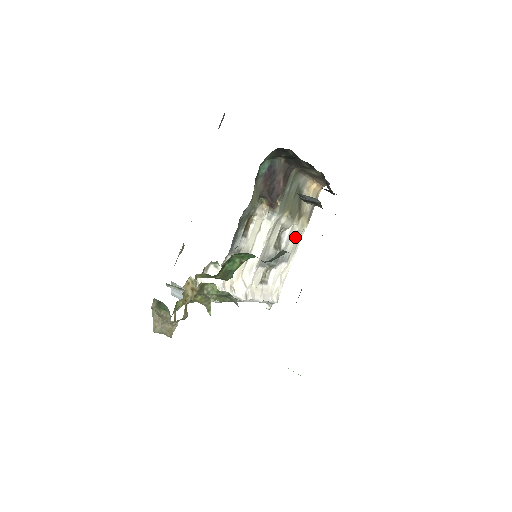
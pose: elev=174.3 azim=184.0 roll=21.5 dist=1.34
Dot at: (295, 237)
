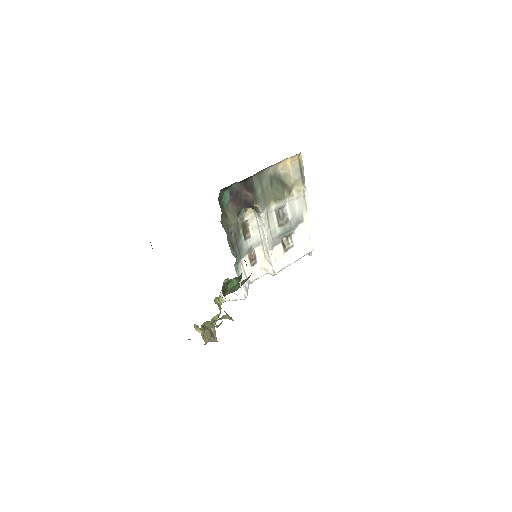
Dot at: (298, 203)
